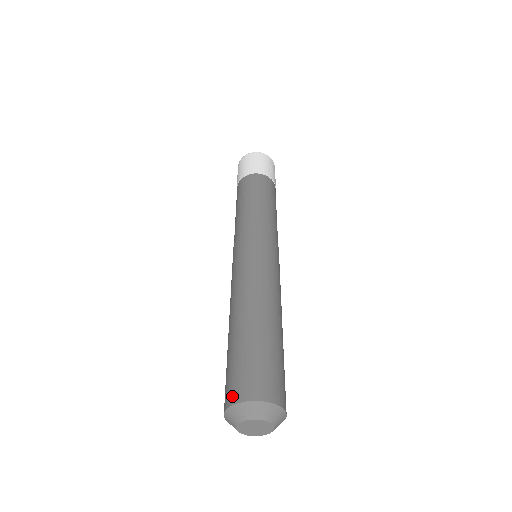
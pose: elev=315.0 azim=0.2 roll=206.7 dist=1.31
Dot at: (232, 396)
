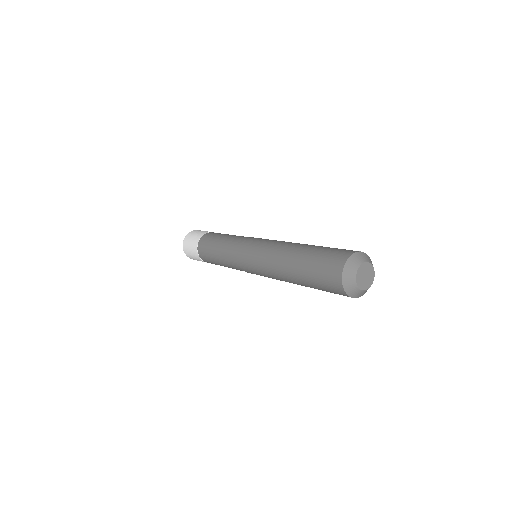
Dot at: (346, 254)
